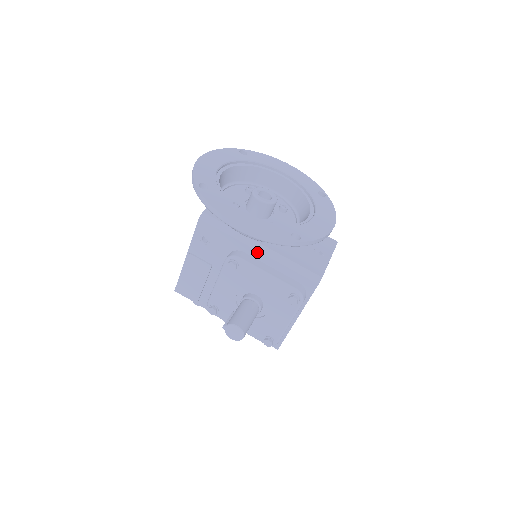
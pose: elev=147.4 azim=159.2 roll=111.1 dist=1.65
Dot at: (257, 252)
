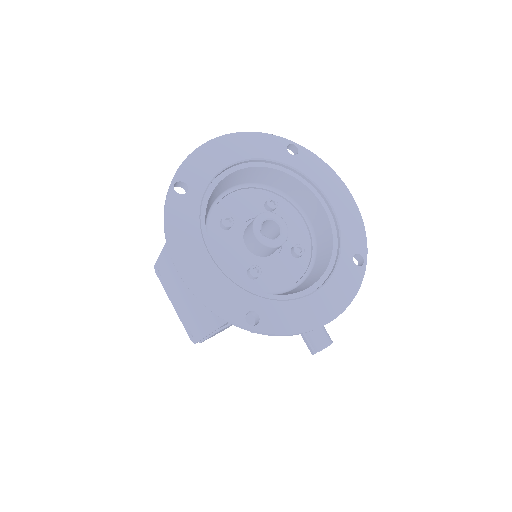
Dot at: occluded
